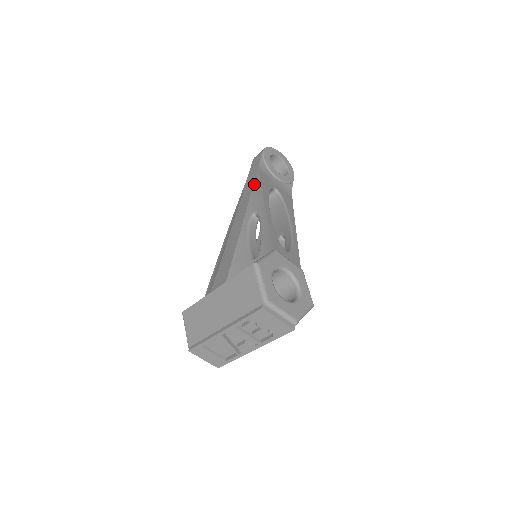
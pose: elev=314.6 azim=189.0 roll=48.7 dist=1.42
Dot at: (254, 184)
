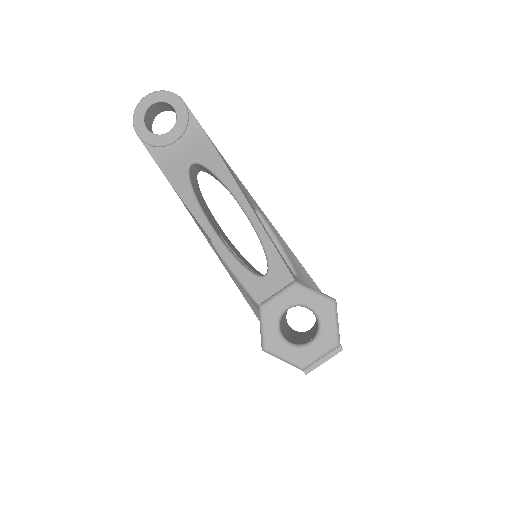
Dot at: occluded
